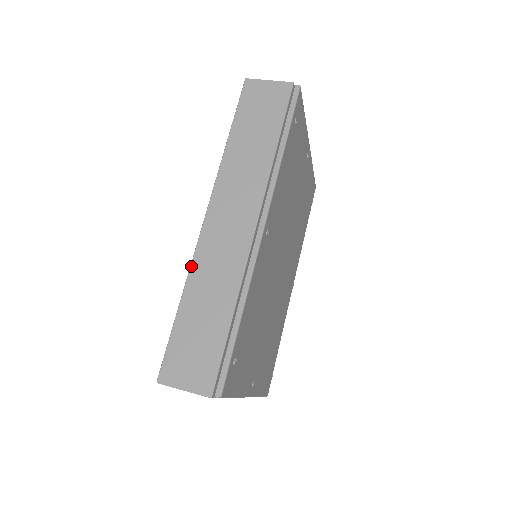
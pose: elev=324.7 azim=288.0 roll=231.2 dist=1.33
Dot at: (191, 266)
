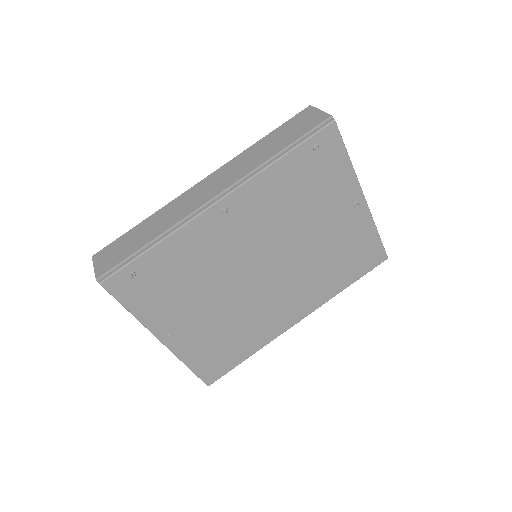
Dot at: (167, 204)
